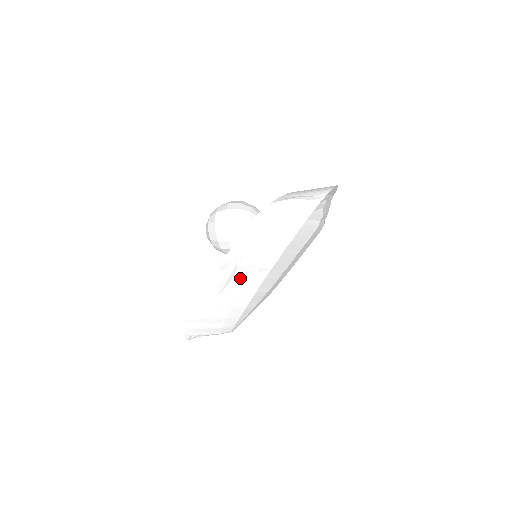
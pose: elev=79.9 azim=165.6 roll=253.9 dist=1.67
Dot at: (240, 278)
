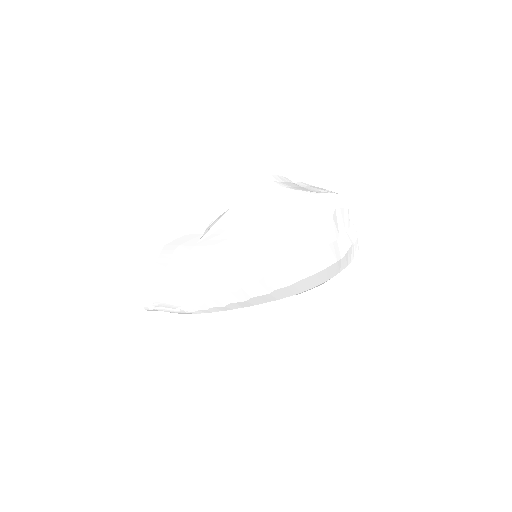
Dot at: (225, 230)
